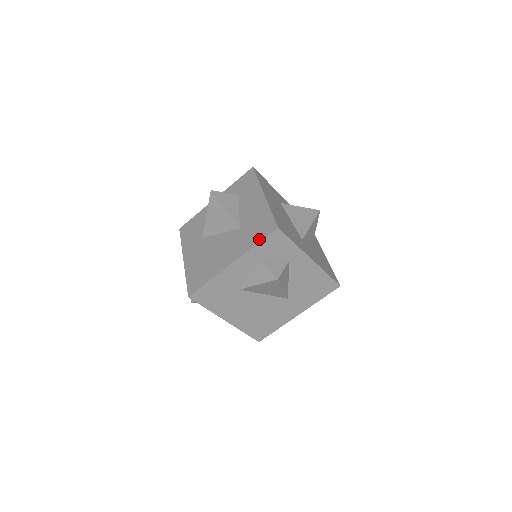
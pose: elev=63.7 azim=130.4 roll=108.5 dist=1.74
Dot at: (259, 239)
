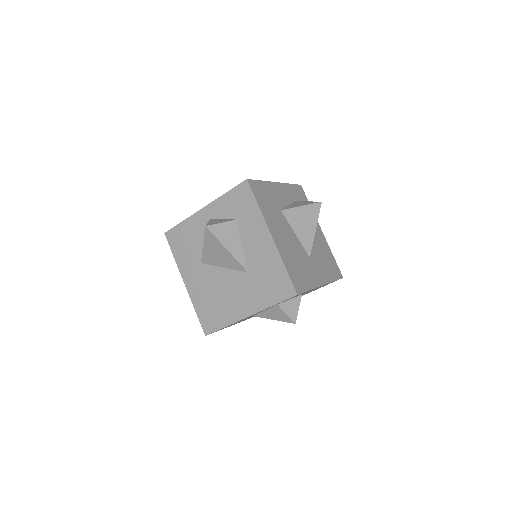
Dot at: (276, 300)
